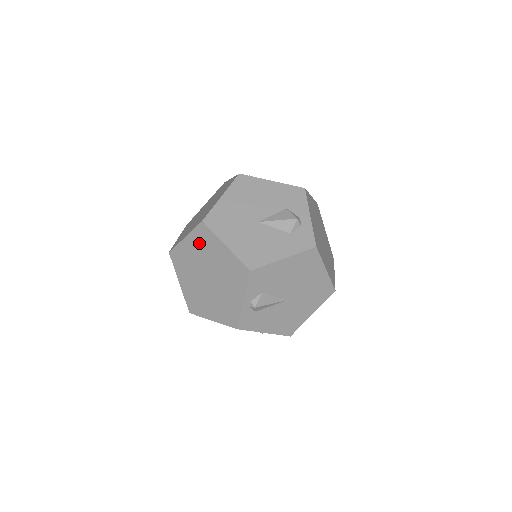
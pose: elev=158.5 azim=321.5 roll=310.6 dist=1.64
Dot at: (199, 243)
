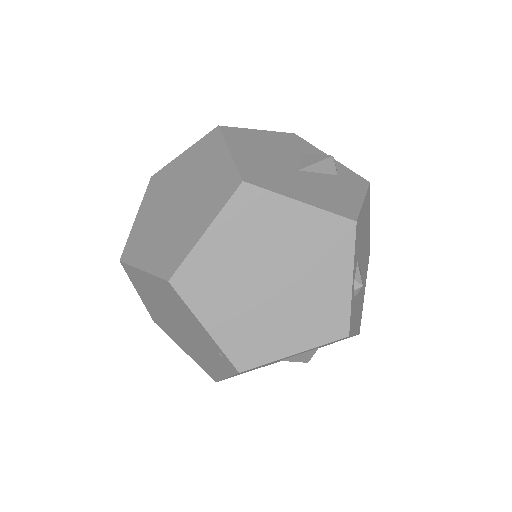
Dot at: (242, 225)
